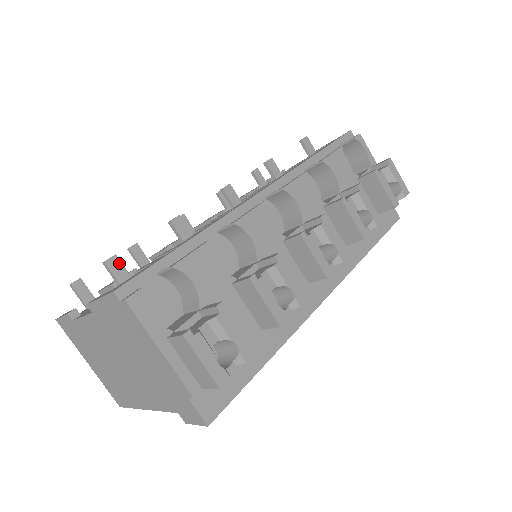
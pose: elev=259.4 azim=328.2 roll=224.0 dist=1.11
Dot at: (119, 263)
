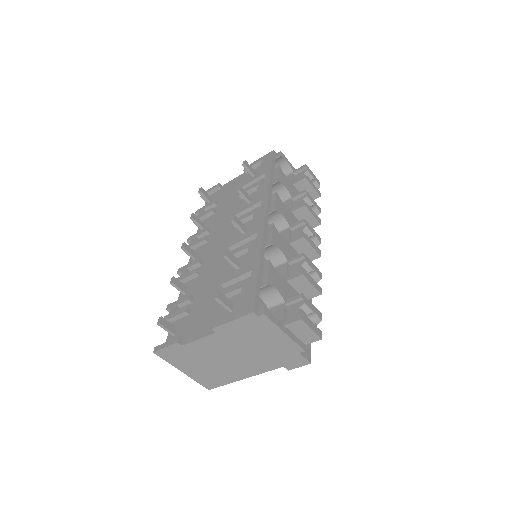
Dot at: (222, 295)
